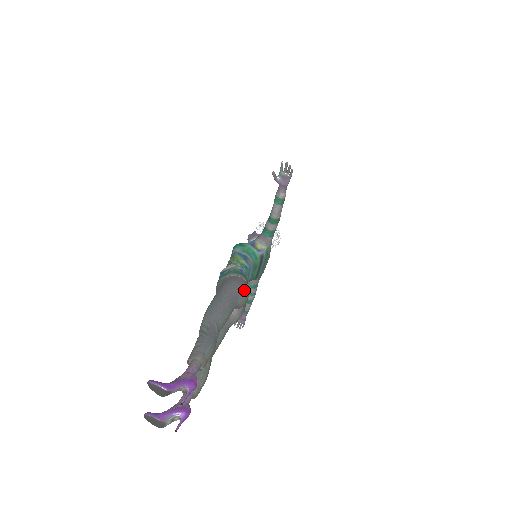
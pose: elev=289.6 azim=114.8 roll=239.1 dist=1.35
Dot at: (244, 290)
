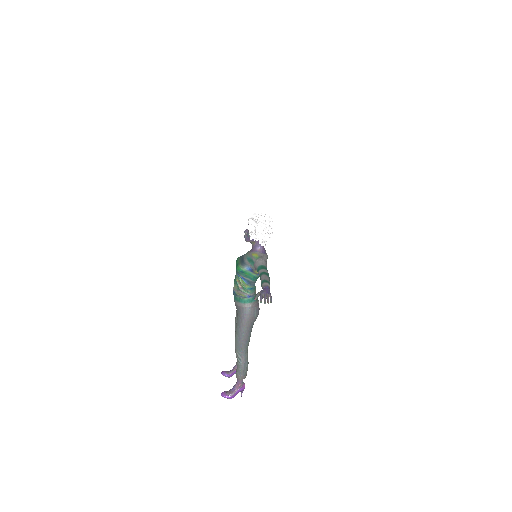
Dot at: (255, 316)
